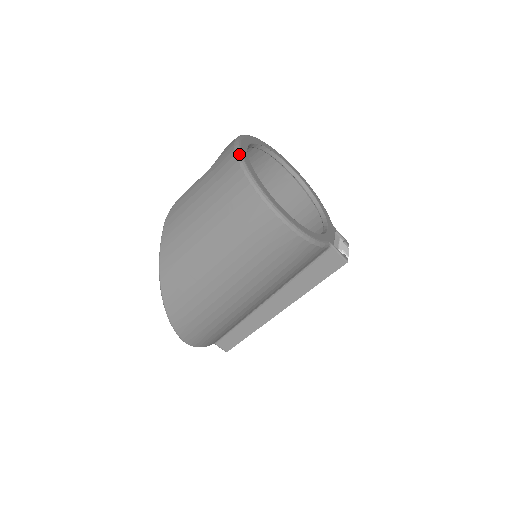
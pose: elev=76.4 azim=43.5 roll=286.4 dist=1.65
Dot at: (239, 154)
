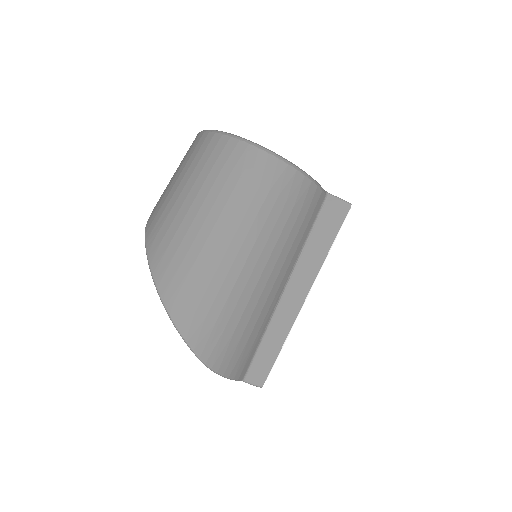
Dot at: (204, 130)
